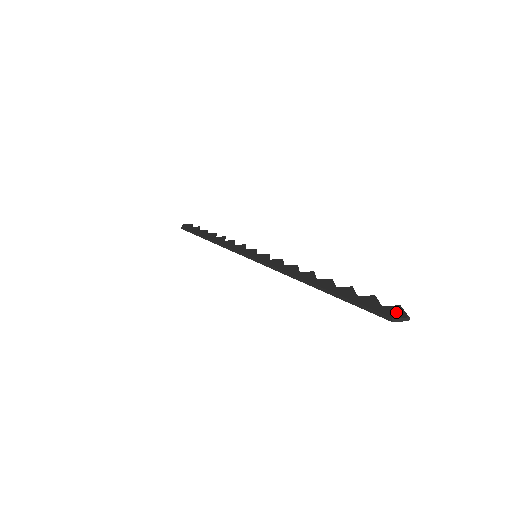
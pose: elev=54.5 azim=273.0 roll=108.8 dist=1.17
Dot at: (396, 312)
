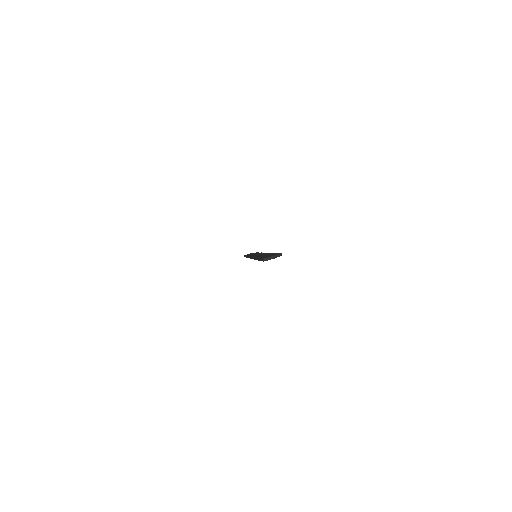
Dot at: occluded
